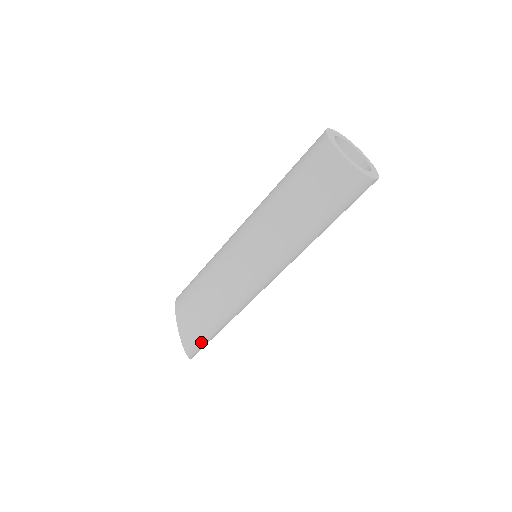
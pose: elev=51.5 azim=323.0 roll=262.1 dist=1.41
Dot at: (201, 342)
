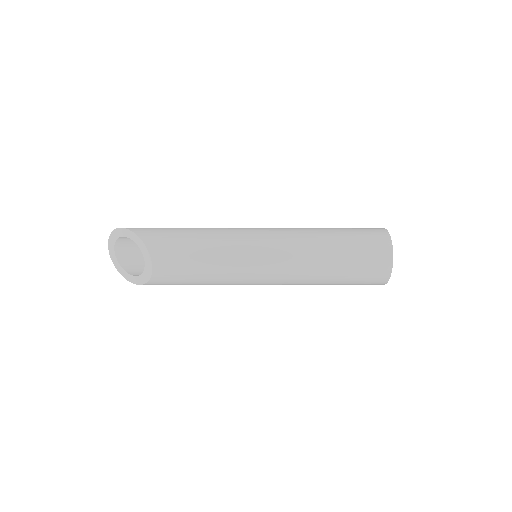
Dot at: occluded
